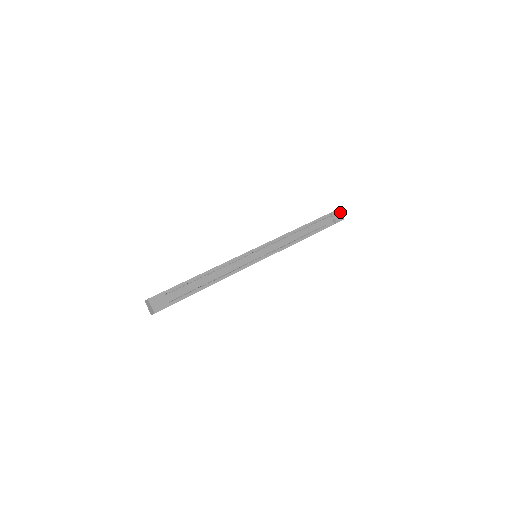
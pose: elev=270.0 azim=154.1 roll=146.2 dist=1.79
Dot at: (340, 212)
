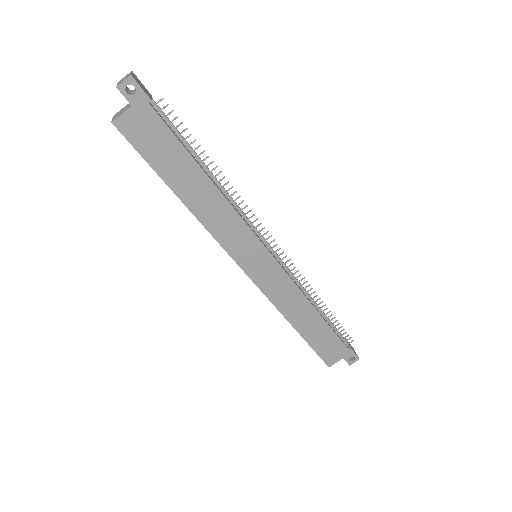
Dot at: (354, 350)
